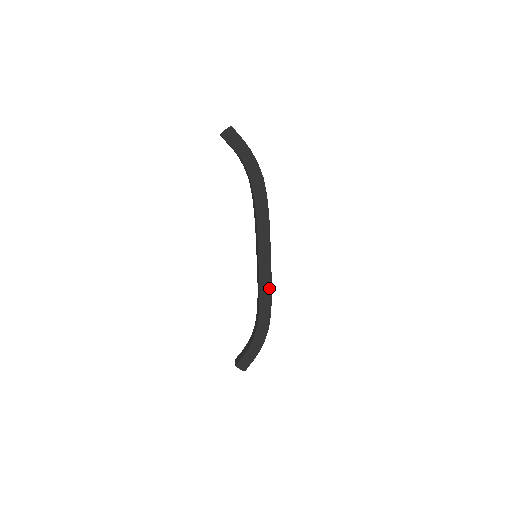
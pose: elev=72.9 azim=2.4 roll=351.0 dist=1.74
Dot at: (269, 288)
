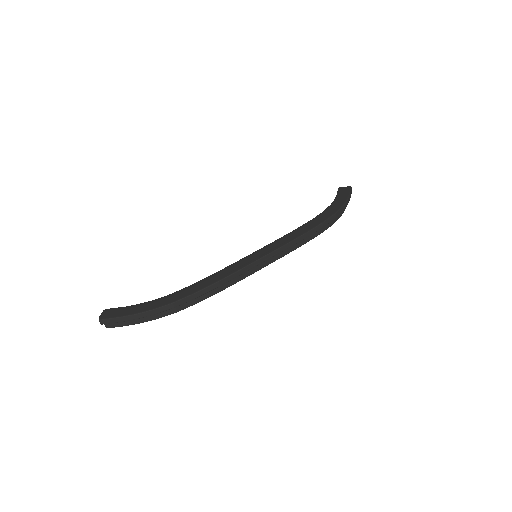
Dot at: (227, 275)
